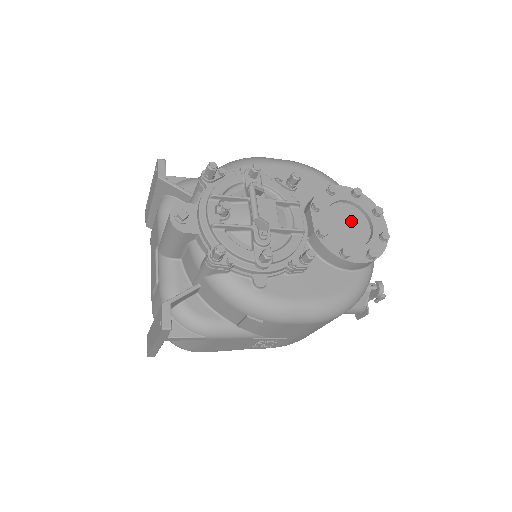
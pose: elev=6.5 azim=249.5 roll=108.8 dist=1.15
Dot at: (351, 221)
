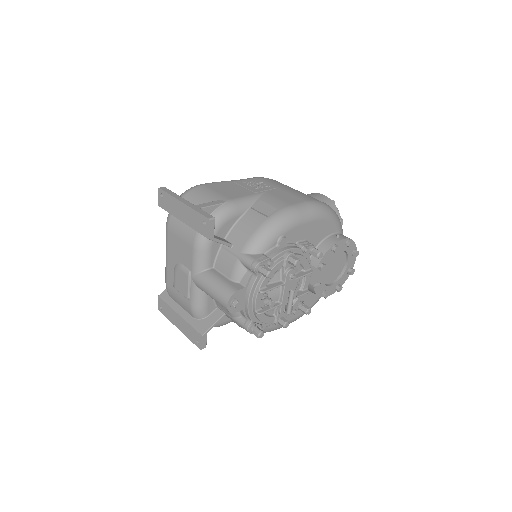
Dot at: (336, 263)
